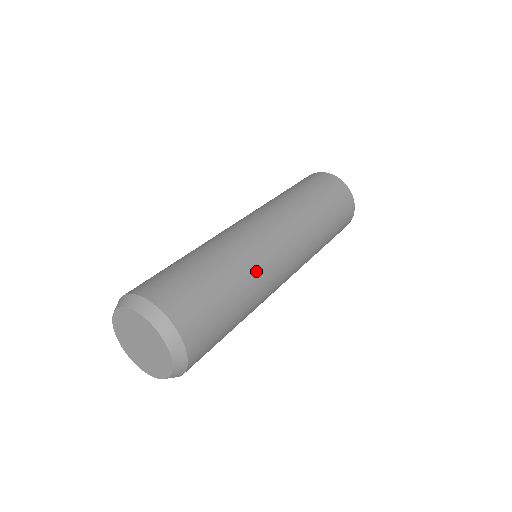
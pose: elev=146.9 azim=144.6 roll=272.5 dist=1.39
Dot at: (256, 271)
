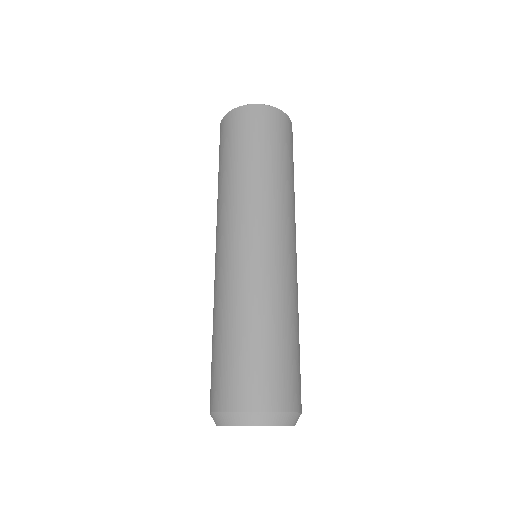
Dot at: (274, 291)
